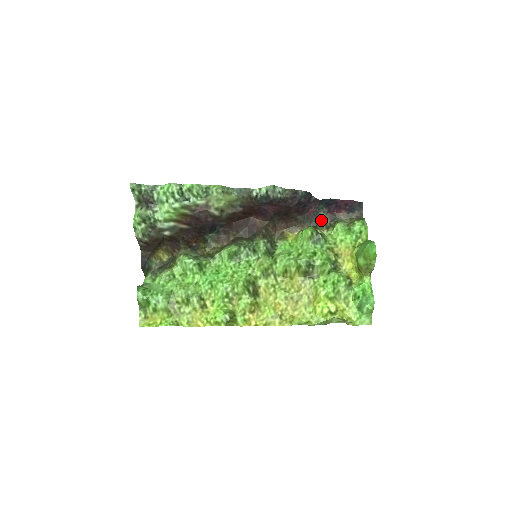
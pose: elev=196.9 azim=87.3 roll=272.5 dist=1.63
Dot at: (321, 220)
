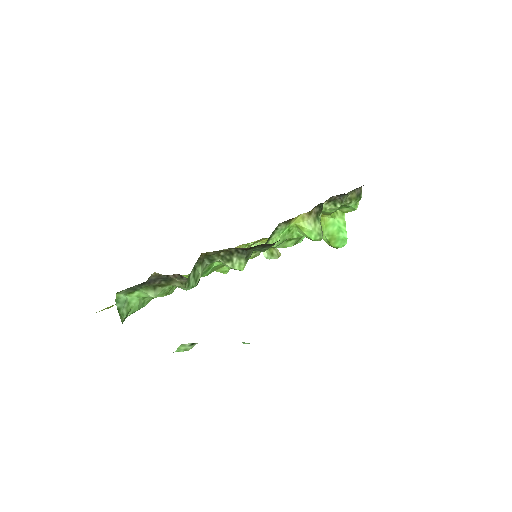
Dot at: occluded
